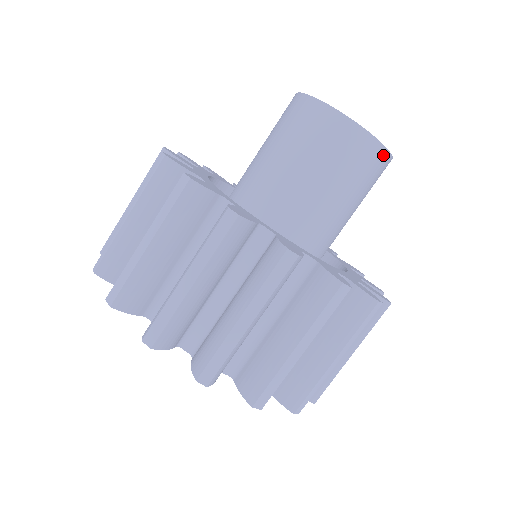
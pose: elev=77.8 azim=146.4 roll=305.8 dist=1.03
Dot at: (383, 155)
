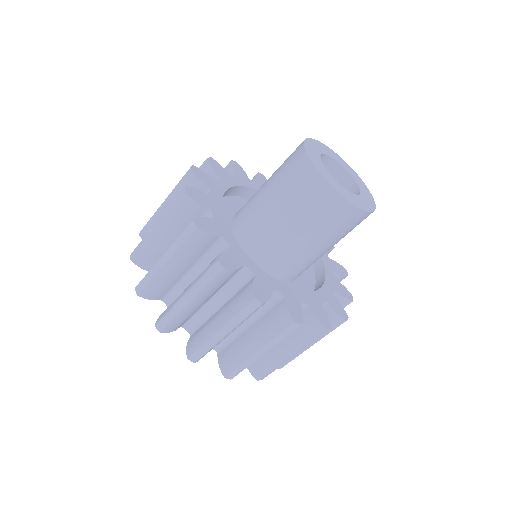
Dot at: occluded
